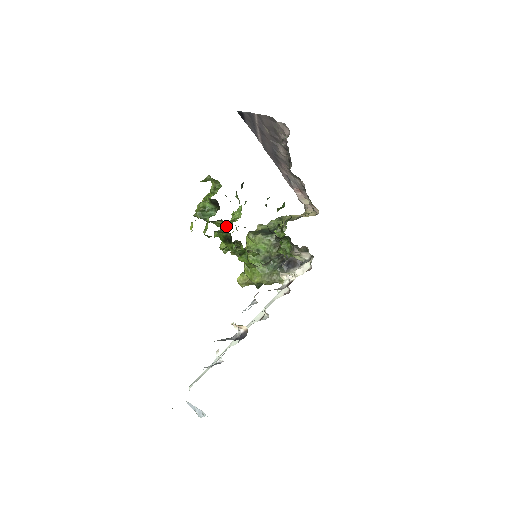
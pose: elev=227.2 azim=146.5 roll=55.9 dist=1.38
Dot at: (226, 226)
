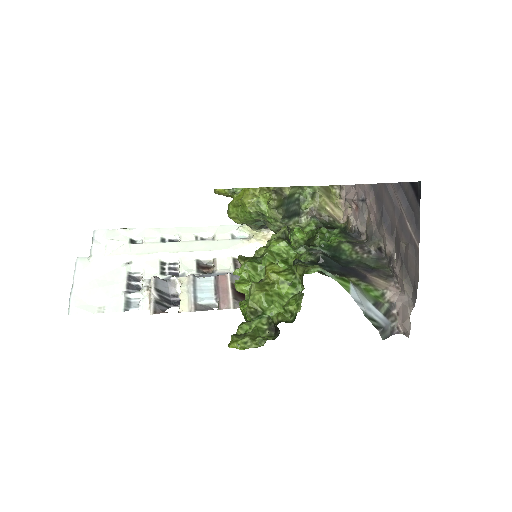
Dot at: occluded
